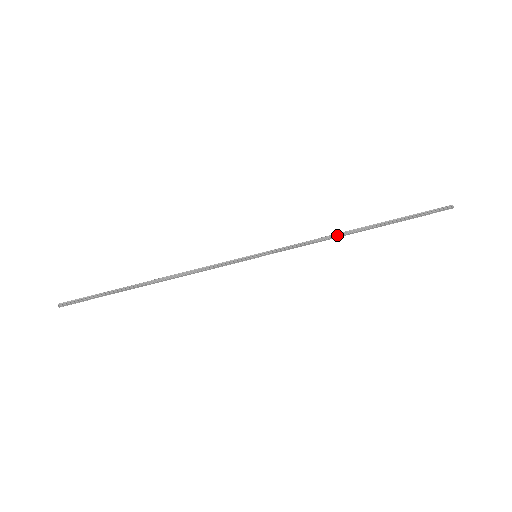
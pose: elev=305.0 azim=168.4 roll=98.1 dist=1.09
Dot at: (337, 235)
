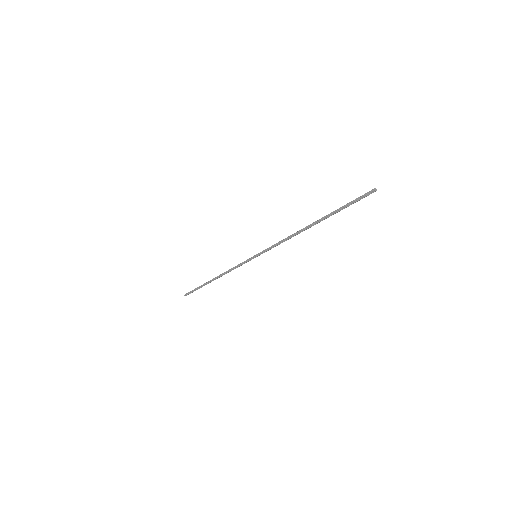
Dot at: (296, 234)
